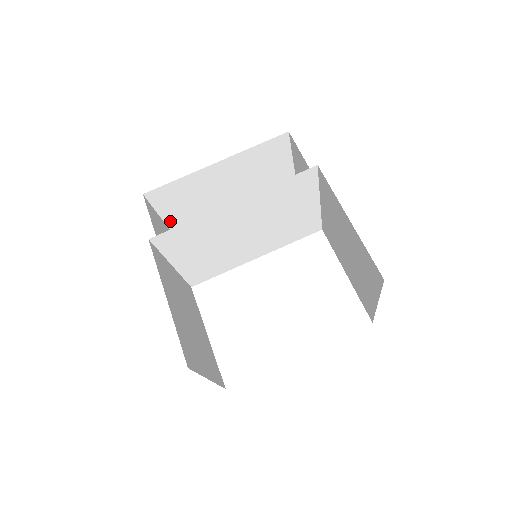
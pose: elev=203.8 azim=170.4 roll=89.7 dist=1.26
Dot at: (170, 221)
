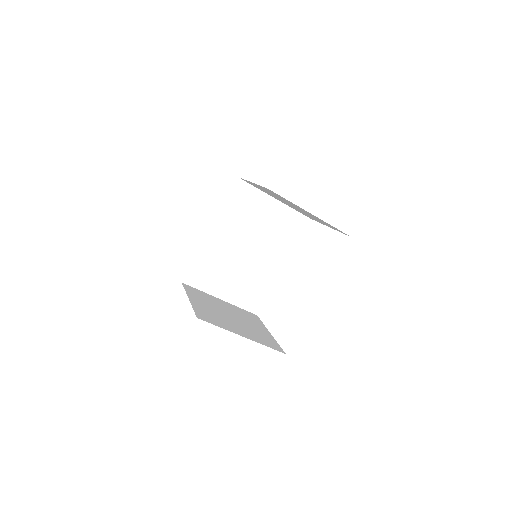
Dot at: occluded
